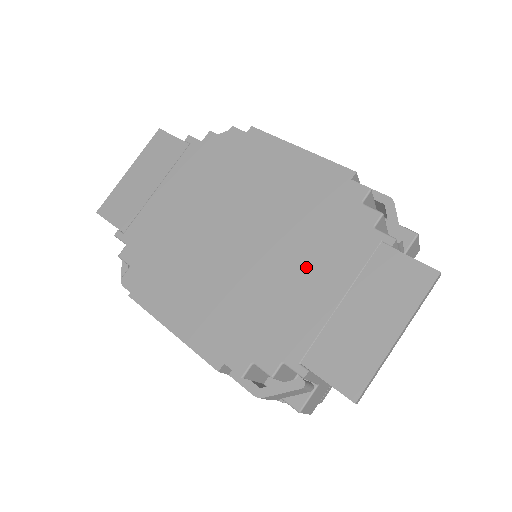
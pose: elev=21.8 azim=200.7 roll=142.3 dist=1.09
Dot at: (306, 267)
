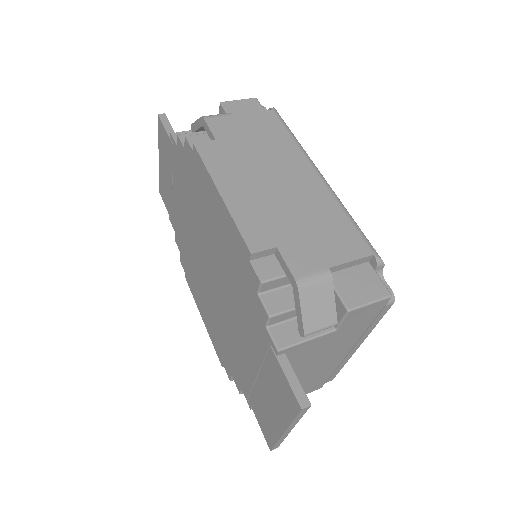
Dot at: (240, 329)
